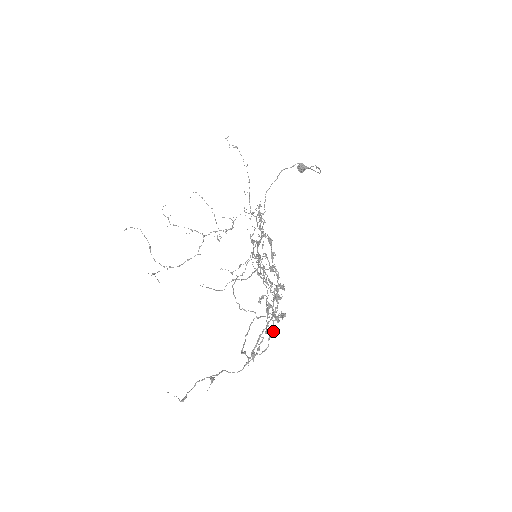
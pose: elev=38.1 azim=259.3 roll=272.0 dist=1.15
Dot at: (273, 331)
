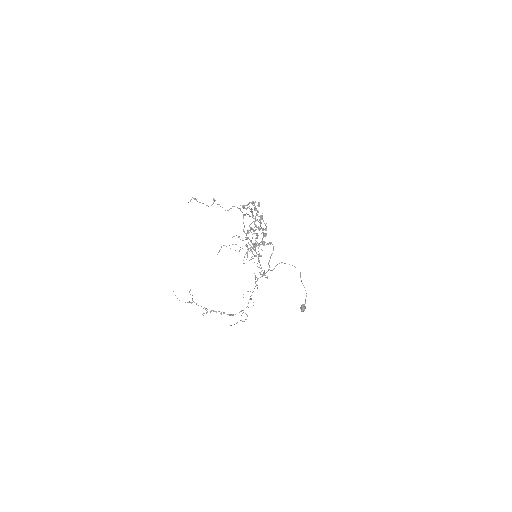
Dot at: (252, 202)
